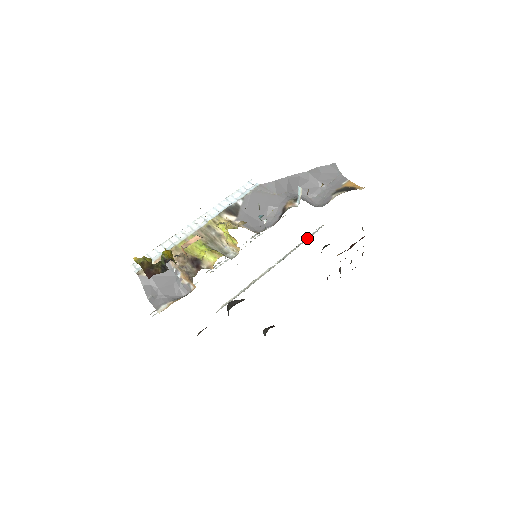
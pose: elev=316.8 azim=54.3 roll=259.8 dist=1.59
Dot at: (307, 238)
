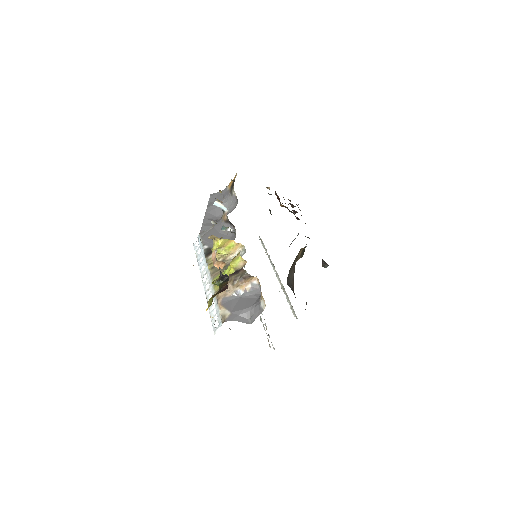
Dot at: (264, 247)
